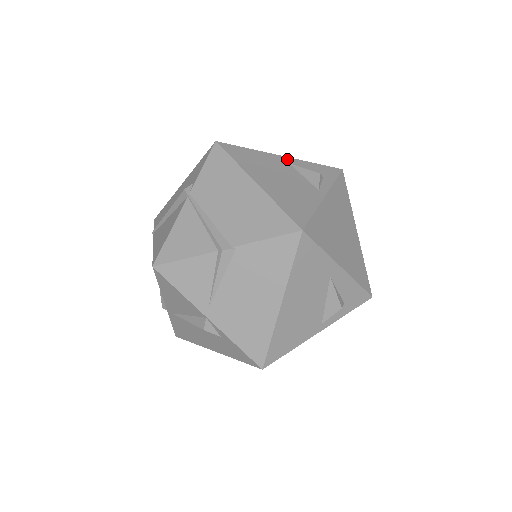
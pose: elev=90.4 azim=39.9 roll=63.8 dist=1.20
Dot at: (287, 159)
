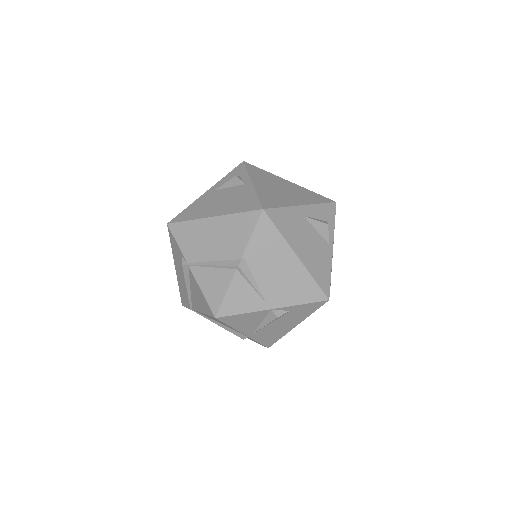
Dot at: (211, 189)
